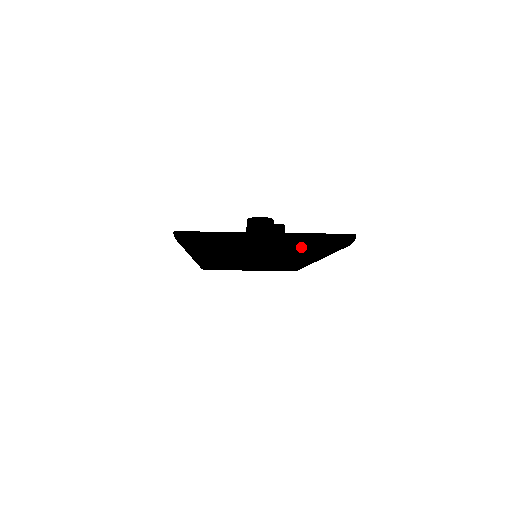
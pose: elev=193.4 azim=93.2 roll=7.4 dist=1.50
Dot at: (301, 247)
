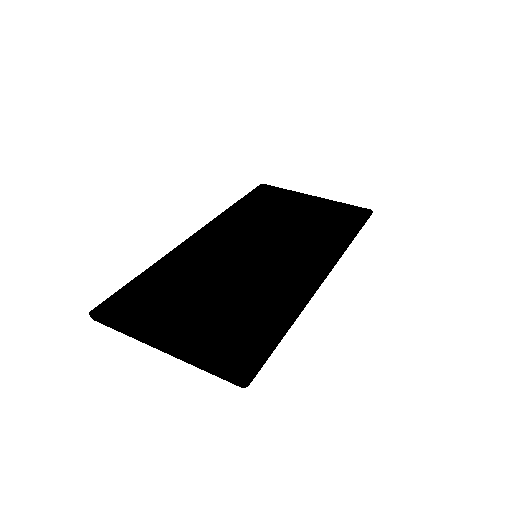
Dot at: occluded
